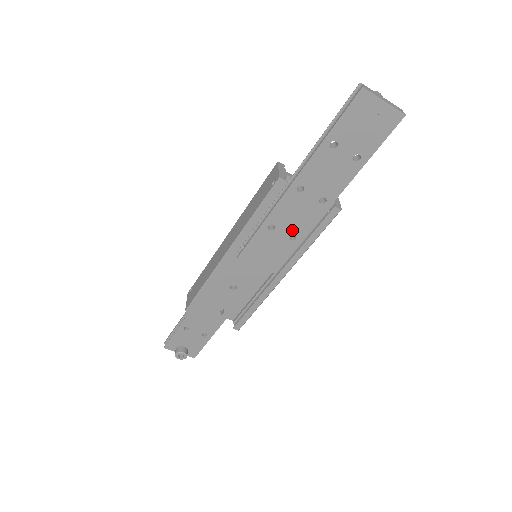
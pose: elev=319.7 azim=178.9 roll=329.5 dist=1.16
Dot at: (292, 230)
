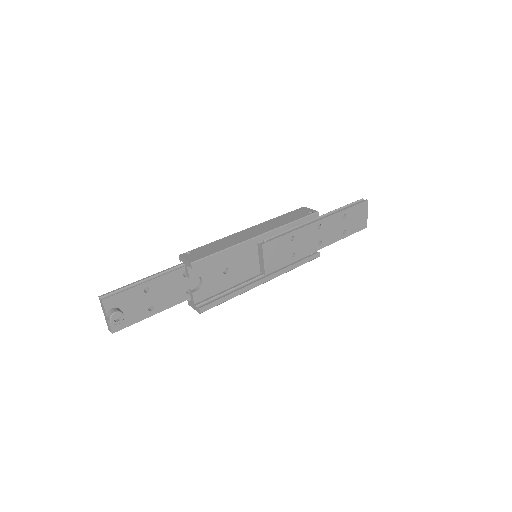
Dot at: (297, 249)
